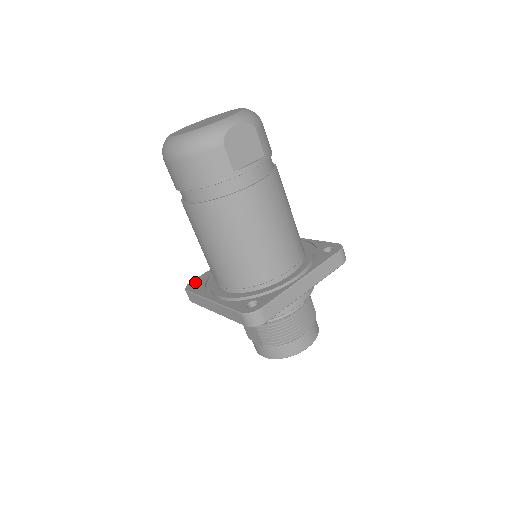
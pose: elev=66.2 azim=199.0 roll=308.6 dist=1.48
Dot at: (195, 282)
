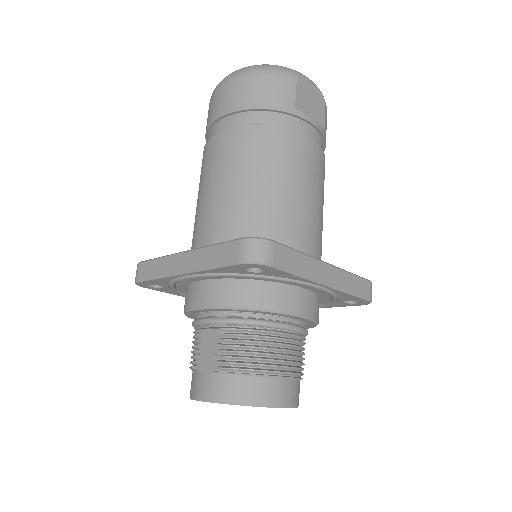
Dot at: occluded
